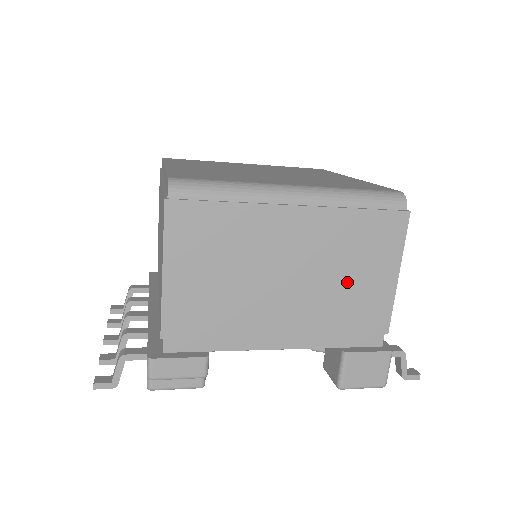
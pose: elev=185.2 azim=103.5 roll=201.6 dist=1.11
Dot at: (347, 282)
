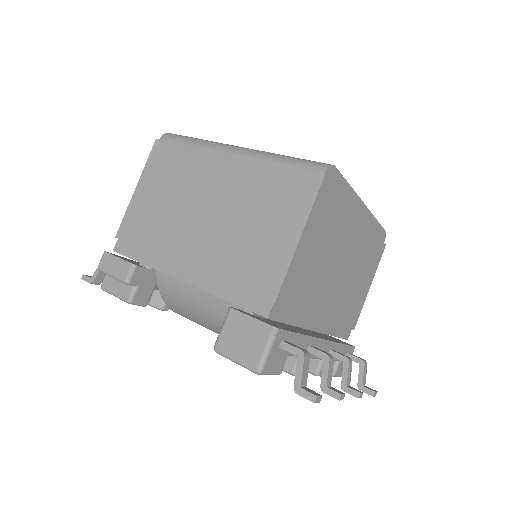
Dot at: (250, 231)
